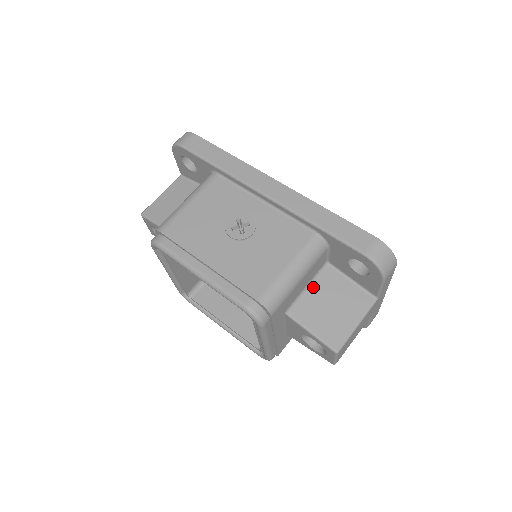
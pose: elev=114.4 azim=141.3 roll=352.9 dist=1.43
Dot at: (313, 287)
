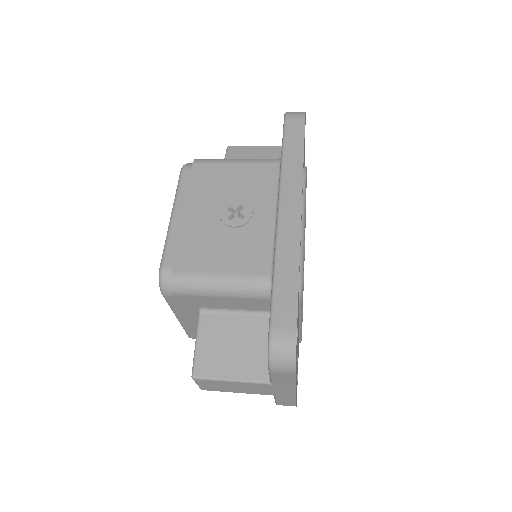
Dot at: (240, 317)
